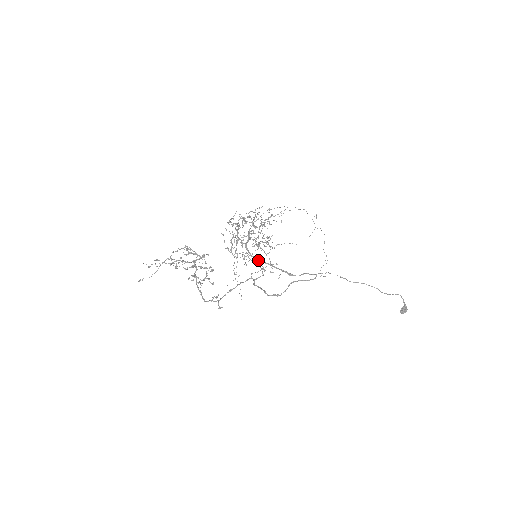
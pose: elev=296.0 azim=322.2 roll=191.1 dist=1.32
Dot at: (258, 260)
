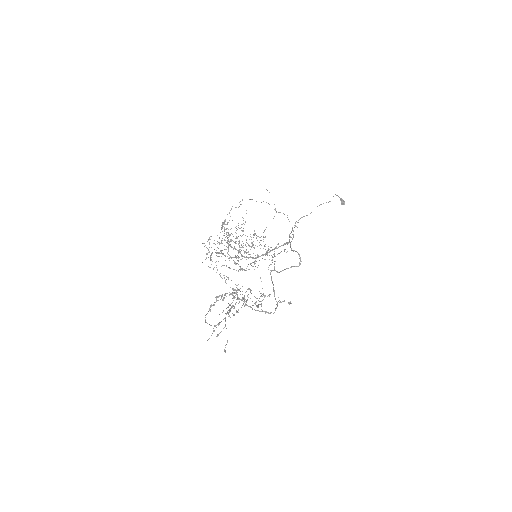
Dot at: occluded
